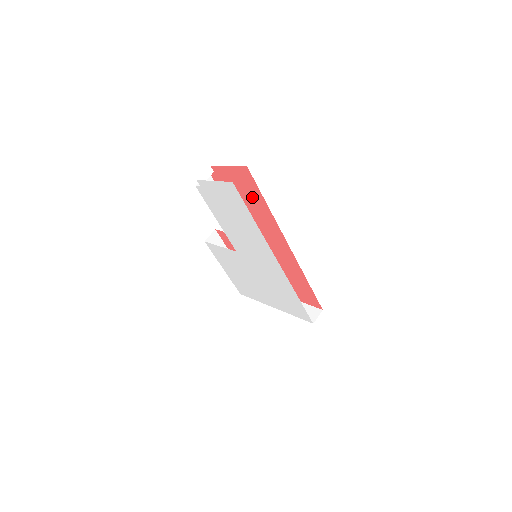
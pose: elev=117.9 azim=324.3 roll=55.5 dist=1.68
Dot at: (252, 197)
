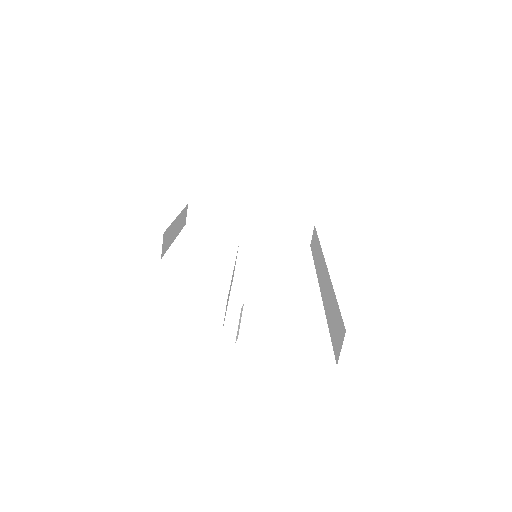
Dot at: occluded
